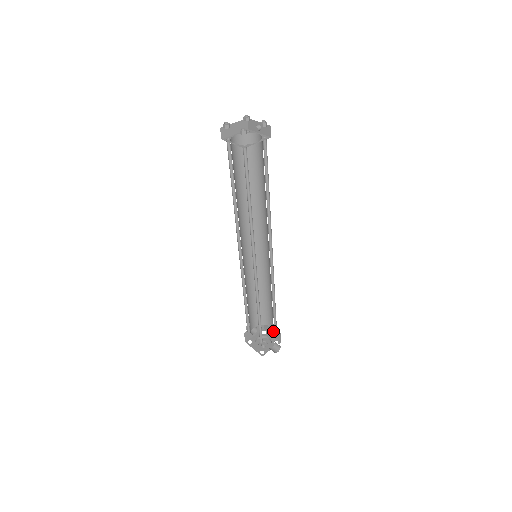
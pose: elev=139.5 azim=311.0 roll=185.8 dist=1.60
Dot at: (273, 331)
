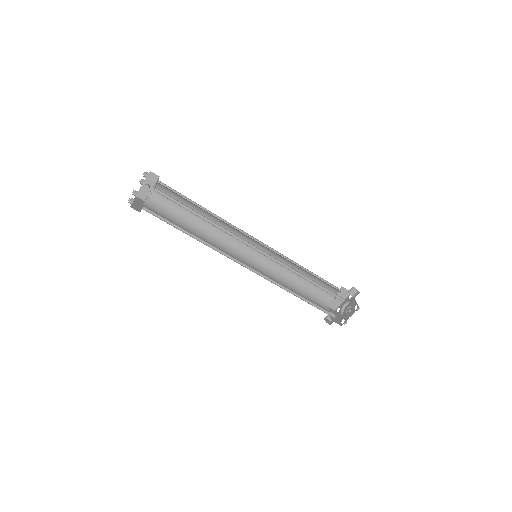
Dot at: occluded
